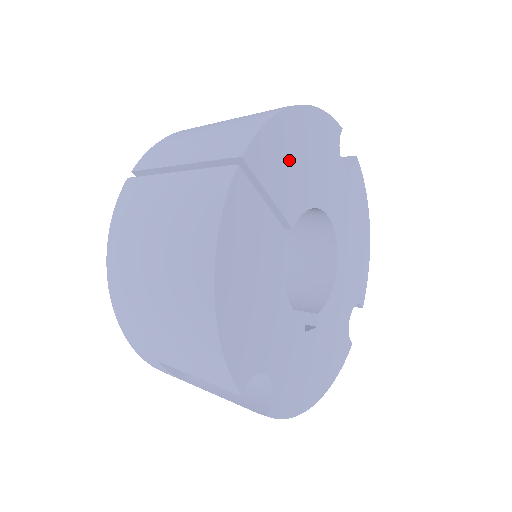
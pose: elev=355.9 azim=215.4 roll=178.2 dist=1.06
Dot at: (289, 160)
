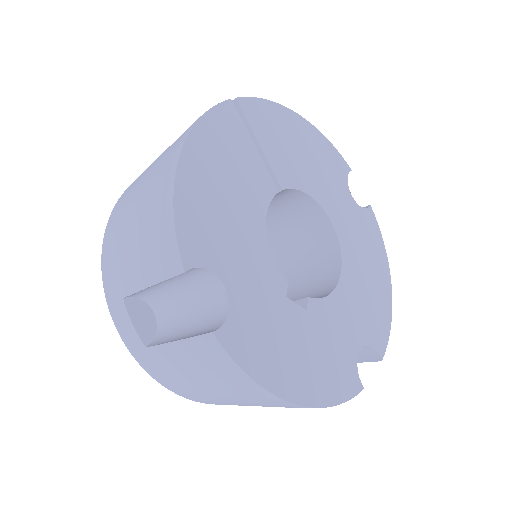
Dot at: (286, 140)
